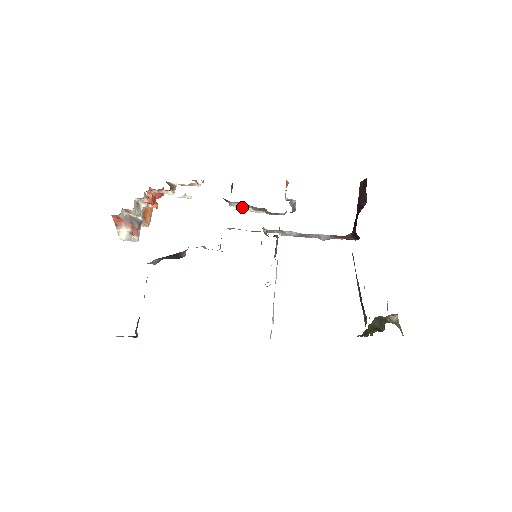
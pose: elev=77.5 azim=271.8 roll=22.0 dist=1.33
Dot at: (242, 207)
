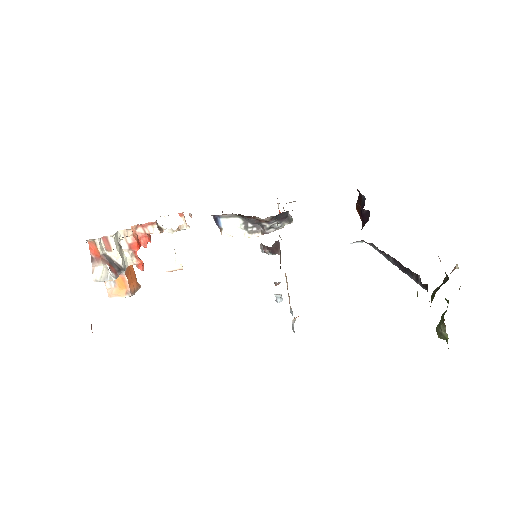
Dot at: (235, 231)
